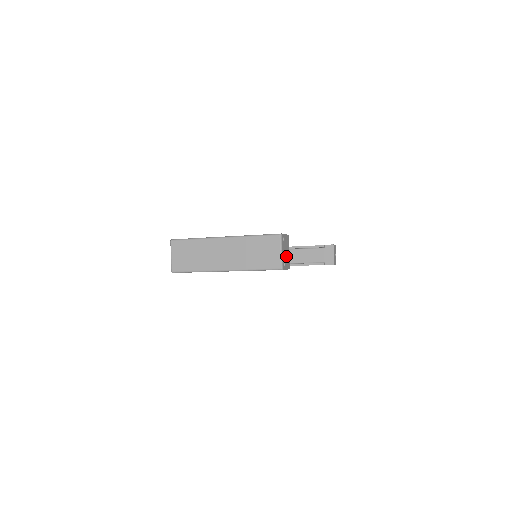
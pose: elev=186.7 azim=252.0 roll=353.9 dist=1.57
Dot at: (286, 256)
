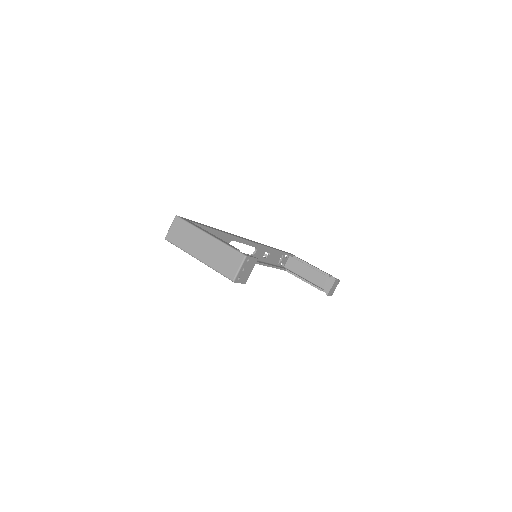
Dot at: (245, 273)
